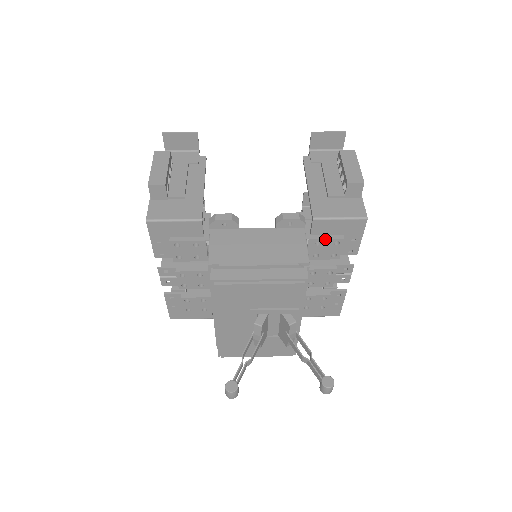
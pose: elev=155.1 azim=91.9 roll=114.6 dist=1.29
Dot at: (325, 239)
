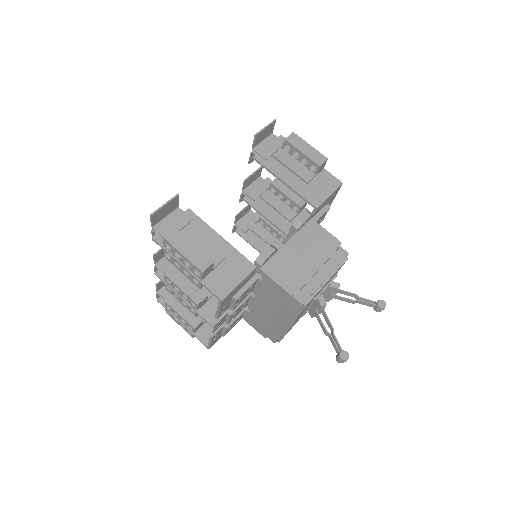
Dot at: (322, 215)
